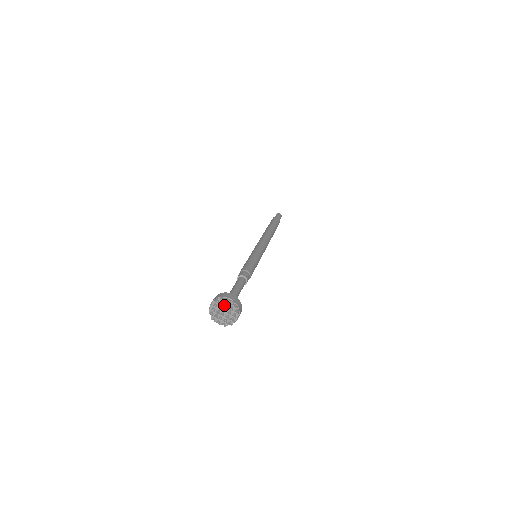
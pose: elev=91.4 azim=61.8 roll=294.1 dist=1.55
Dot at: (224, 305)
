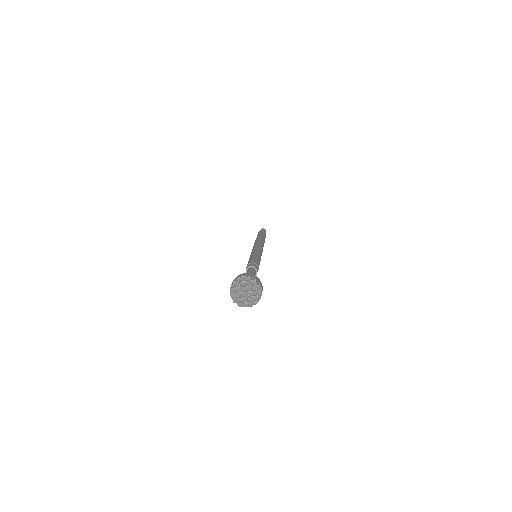
Dot at: (241, 285)
